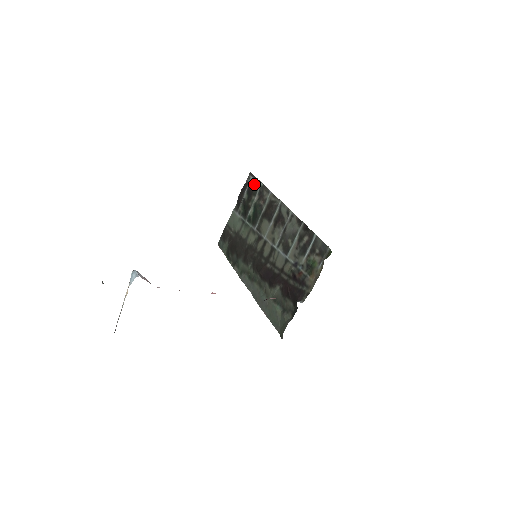
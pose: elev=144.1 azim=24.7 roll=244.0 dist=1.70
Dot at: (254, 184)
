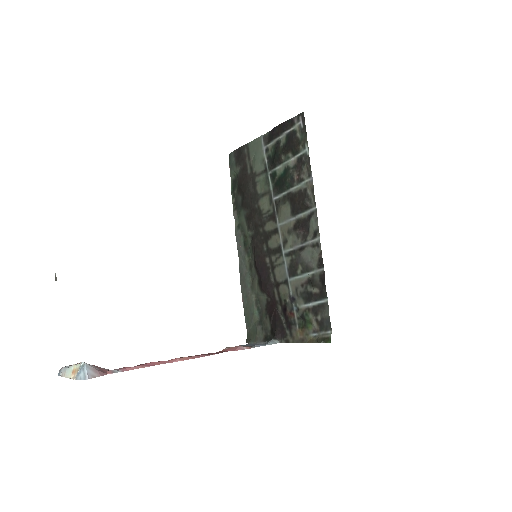
Dot at: (299, 138)
